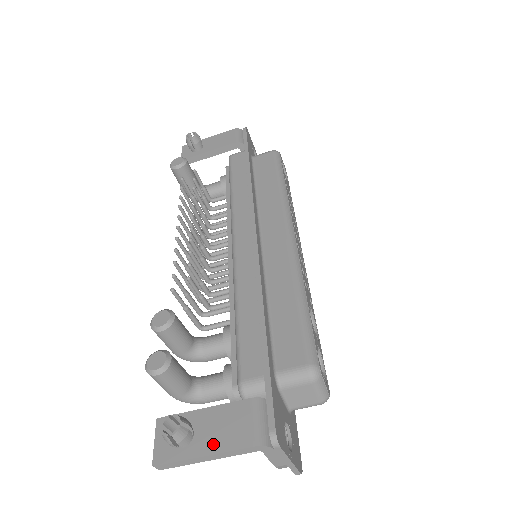
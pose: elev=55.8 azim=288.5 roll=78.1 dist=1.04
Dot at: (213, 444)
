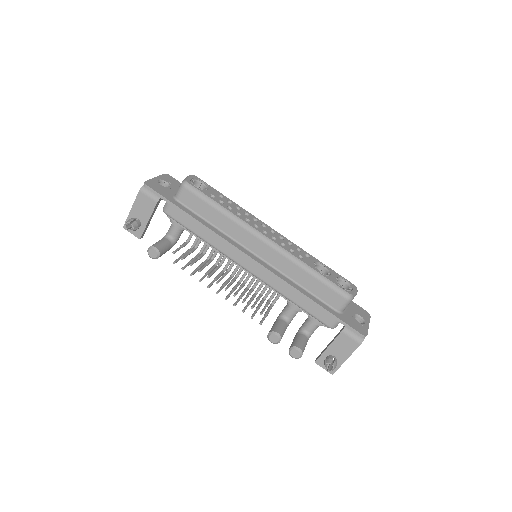
Dot at: (345, 354)
